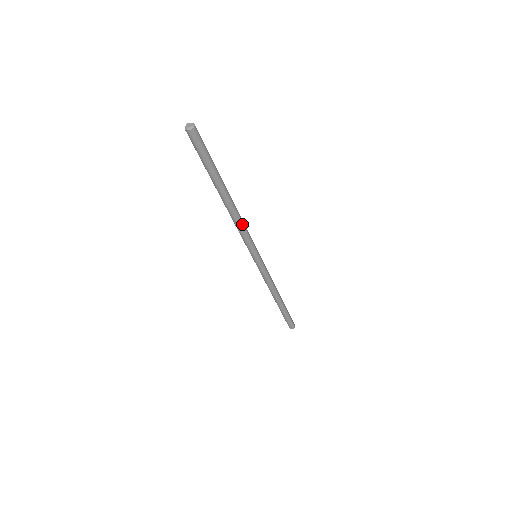
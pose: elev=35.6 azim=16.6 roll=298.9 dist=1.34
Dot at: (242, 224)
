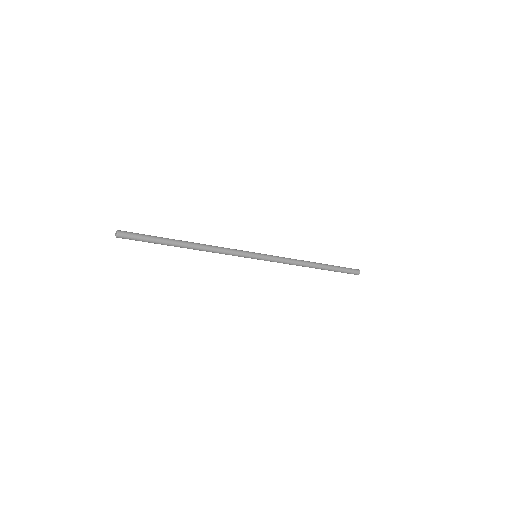
Dot at: (216, 252)
